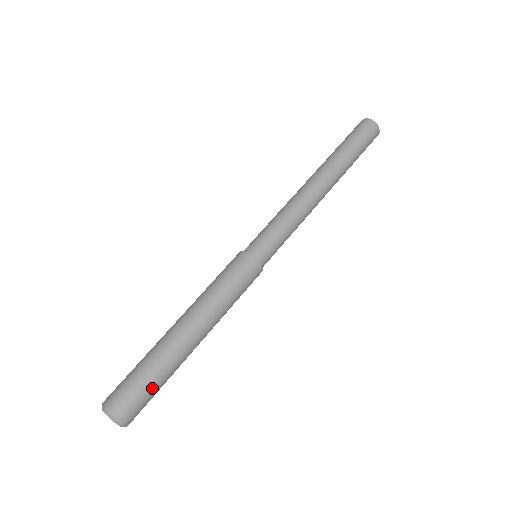
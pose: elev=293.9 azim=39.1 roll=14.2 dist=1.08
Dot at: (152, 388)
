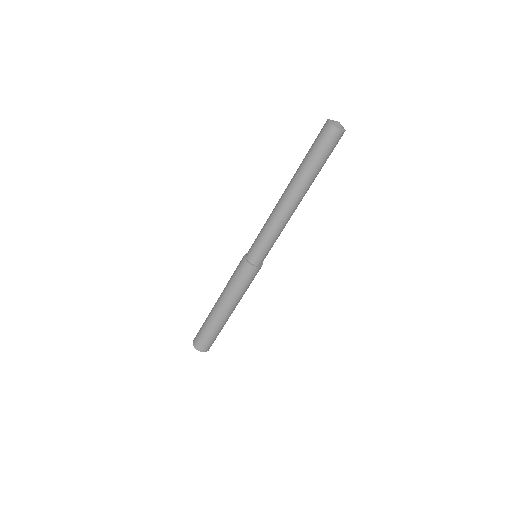
Dot at: occluded
